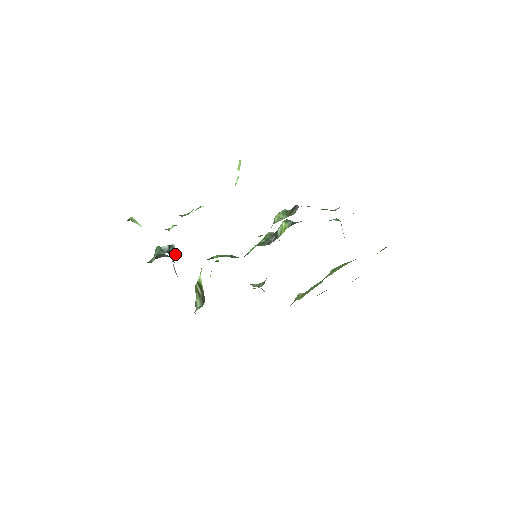
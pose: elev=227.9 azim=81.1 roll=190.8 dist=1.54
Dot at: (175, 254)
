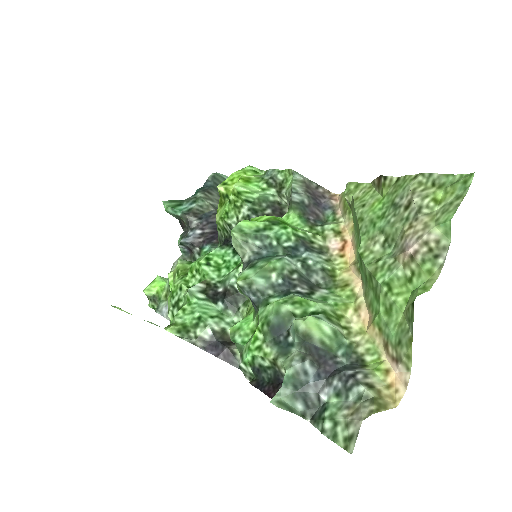
Dot at: (195, 251)
